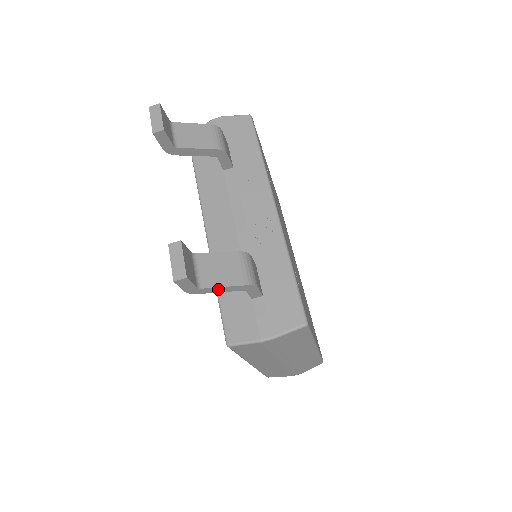
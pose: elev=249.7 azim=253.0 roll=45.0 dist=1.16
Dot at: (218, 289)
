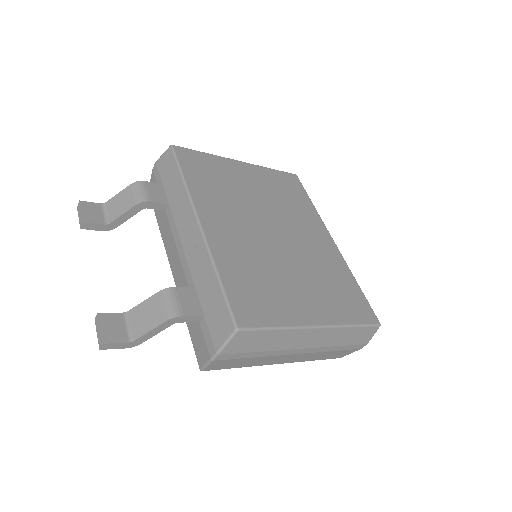
Dot at: (149, 334)
